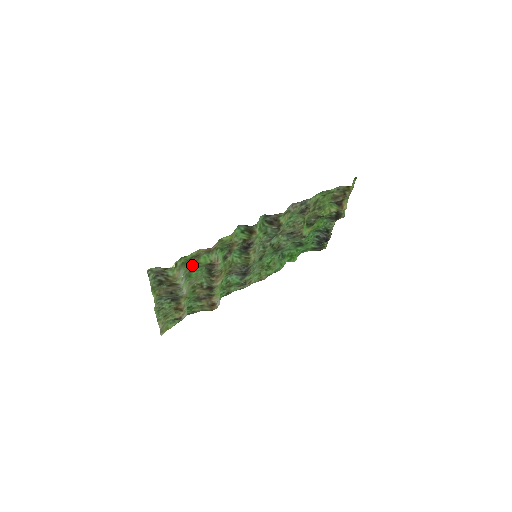
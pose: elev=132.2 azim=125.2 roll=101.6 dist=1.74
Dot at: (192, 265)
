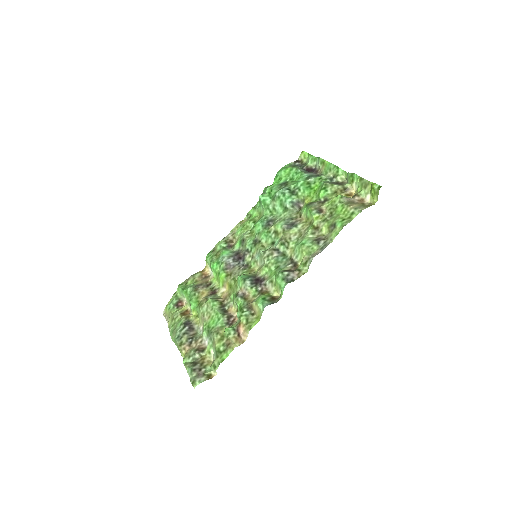
Dot at: (217, 336)
